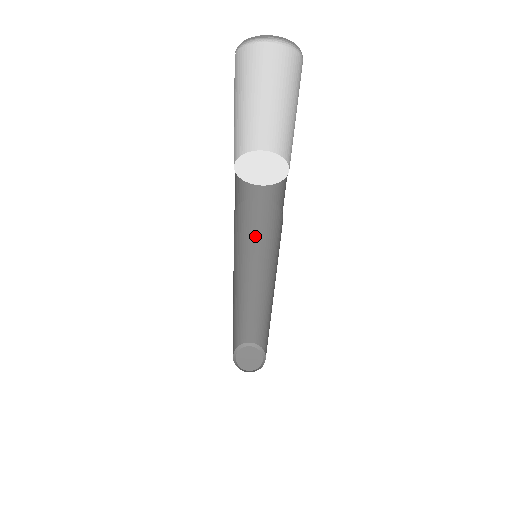
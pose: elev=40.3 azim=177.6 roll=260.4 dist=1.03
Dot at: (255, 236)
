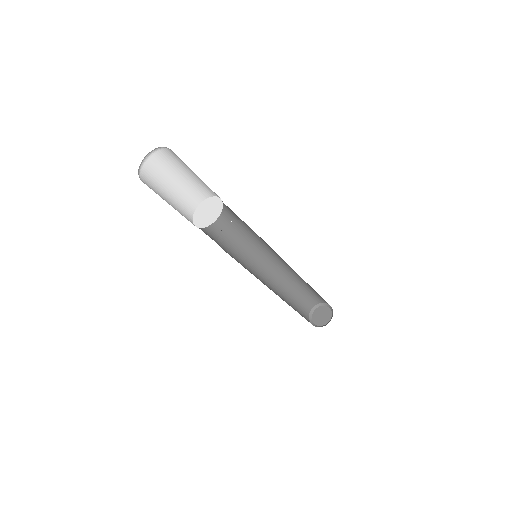
Dot at: (243, 250)
